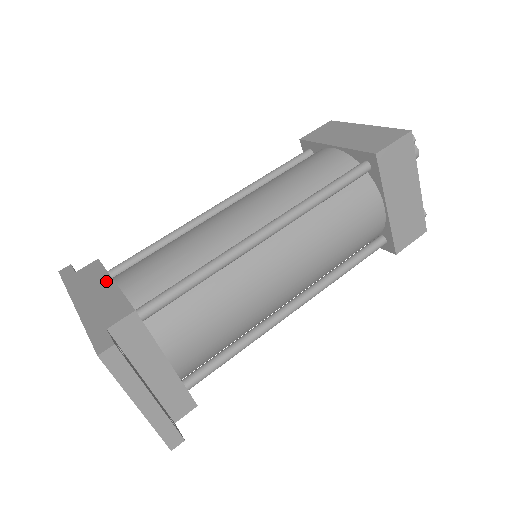
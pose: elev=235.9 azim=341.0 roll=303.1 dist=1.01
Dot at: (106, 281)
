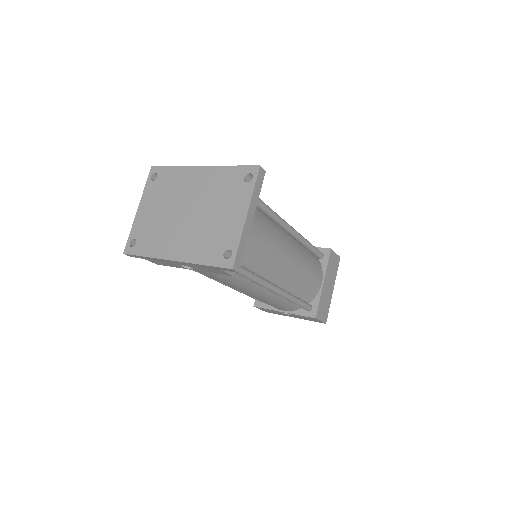
Dot at: occluded
